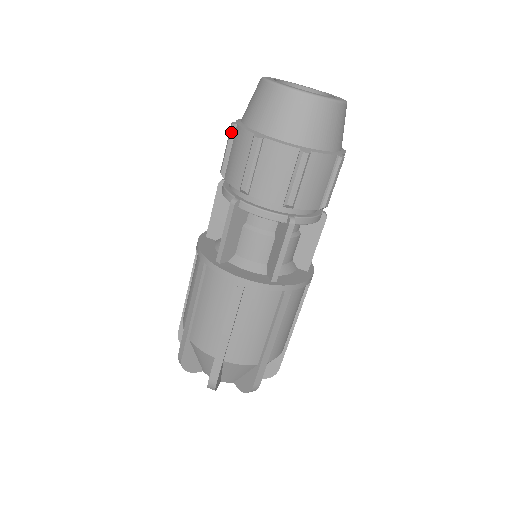
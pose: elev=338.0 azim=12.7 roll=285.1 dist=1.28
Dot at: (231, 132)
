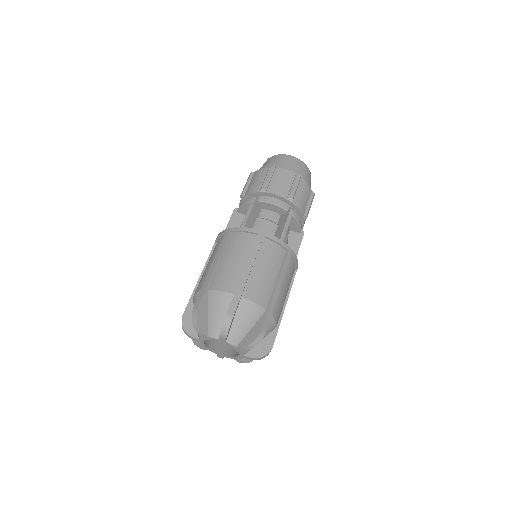
Dot at: (251, 175)
